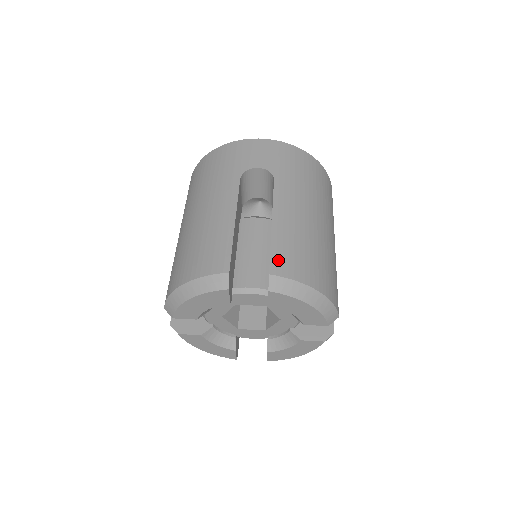
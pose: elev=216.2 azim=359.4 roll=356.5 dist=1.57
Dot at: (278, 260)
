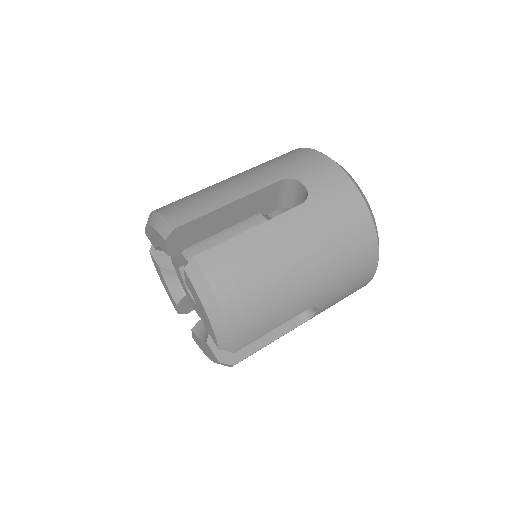
Dot at: (215, 255)
